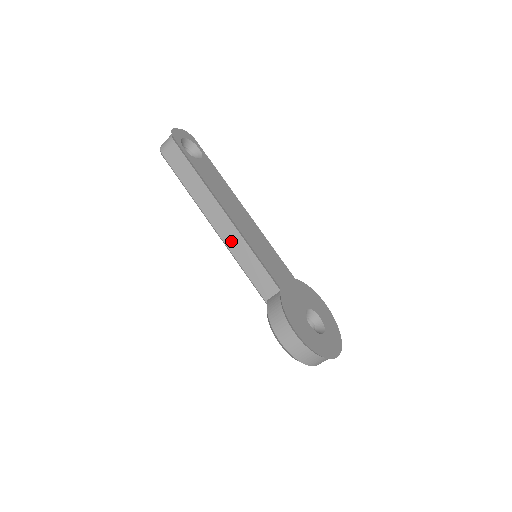
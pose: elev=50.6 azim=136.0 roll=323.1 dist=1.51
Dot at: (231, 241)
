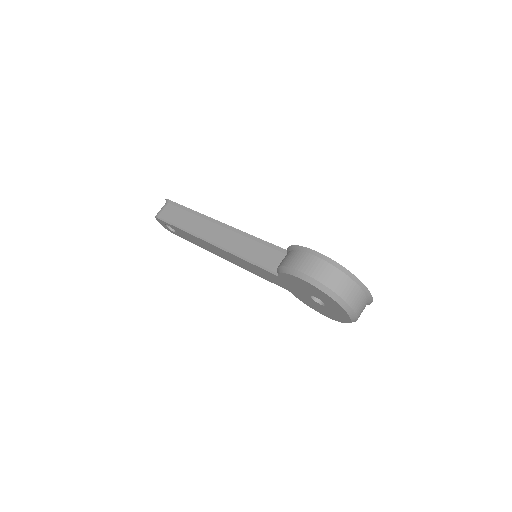
Dot at: (229, 242)
